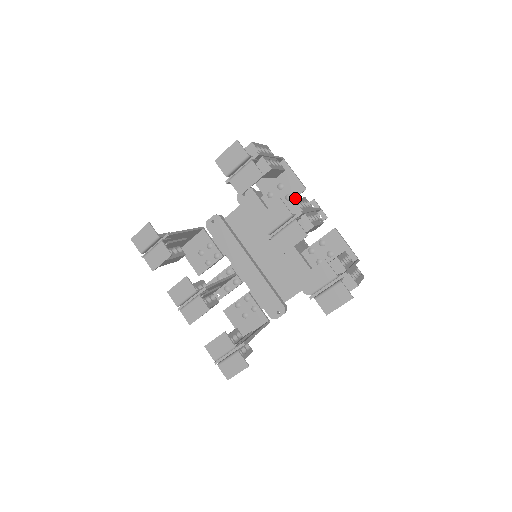
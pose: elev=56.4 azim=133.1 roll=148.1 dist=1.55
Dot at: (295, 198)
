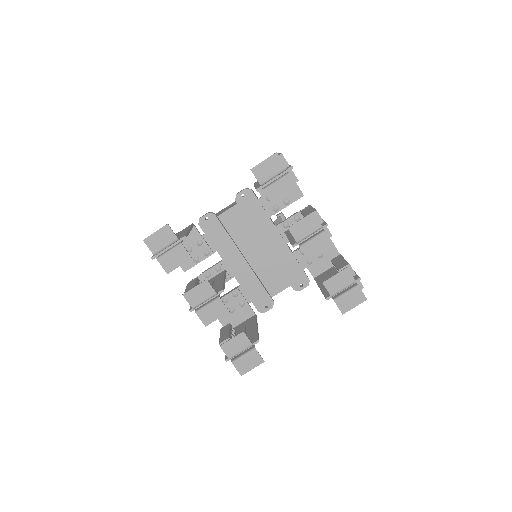
Dot at: (315, 209)
